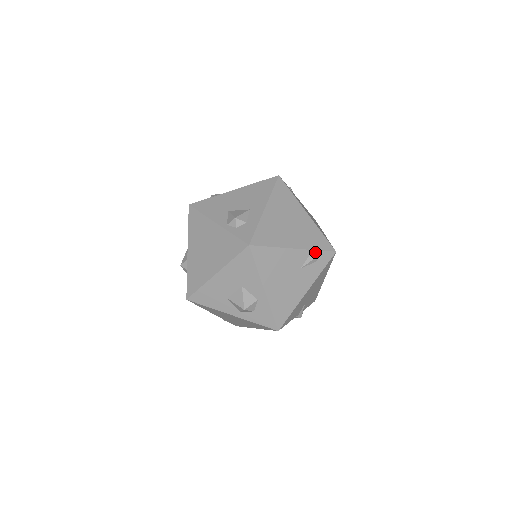
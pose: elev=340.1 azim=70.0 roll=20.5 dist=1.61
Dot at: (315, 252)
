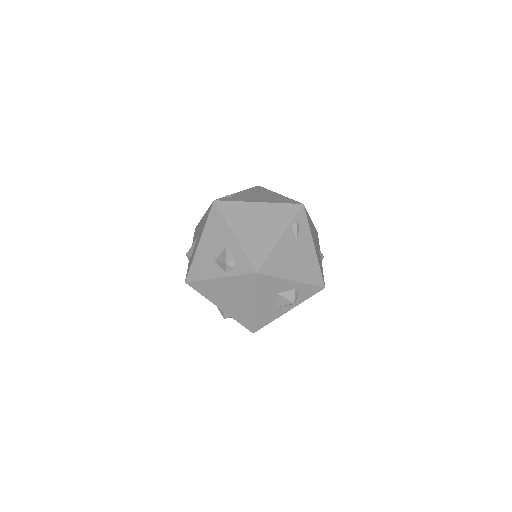
Dot at: (293, 222)
